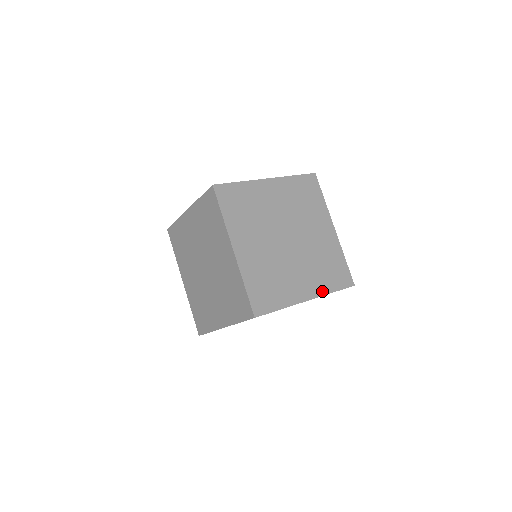
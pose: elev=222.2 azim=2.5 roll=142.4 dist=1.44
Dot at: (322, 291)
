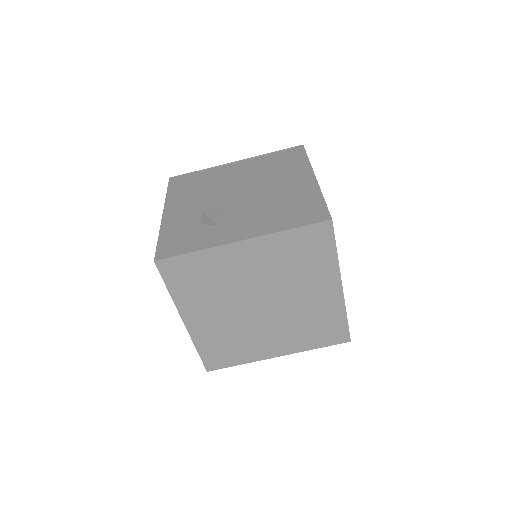
Dot at: occluded
